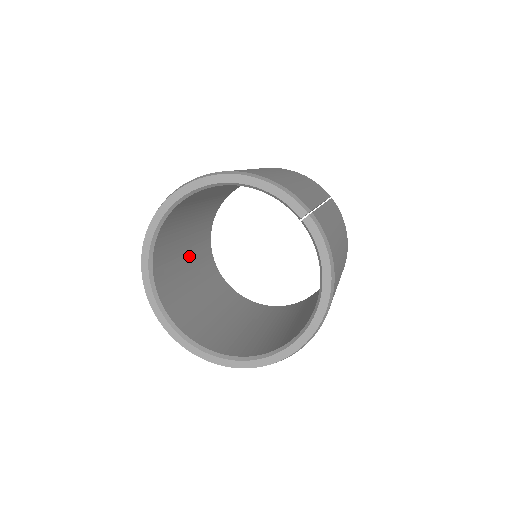
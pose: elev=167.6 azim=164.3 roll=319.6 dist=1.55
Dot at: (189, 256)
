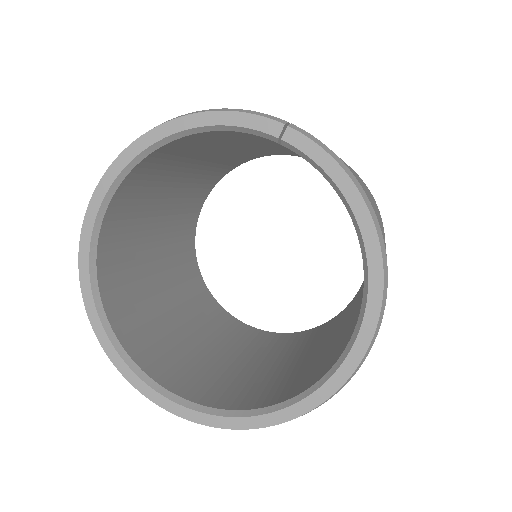
Dot at: (173, 300)
